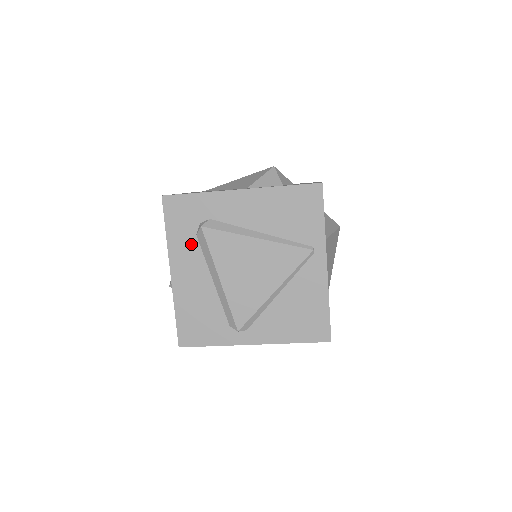
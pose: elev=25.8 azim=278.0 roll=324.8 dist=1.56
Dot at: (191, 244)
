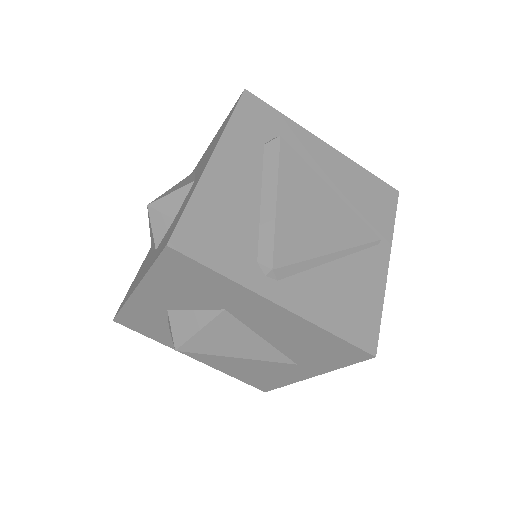
Dot at: (254, 147)
